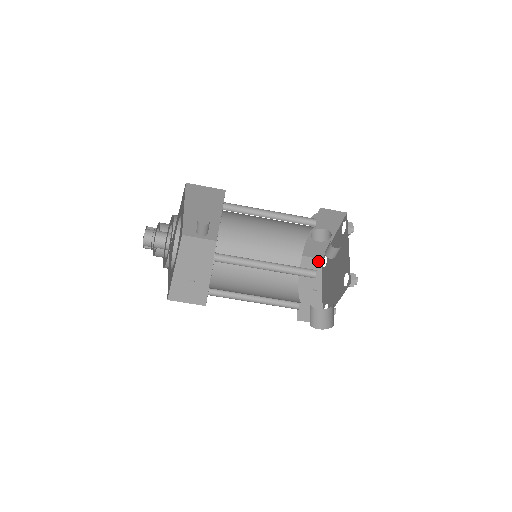
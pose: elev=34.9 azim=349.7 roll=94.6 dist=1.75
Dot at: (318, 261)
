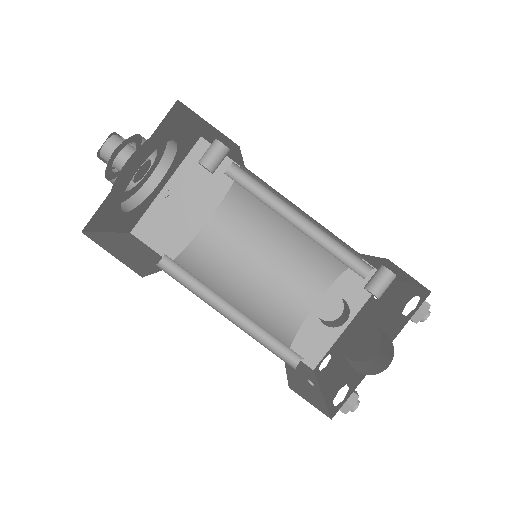
Dot at: (309, 367)
